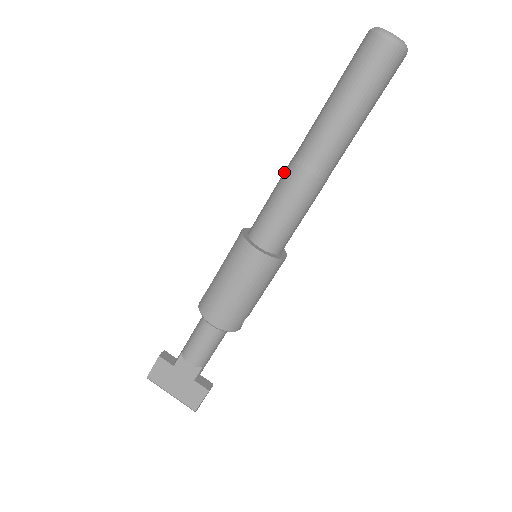
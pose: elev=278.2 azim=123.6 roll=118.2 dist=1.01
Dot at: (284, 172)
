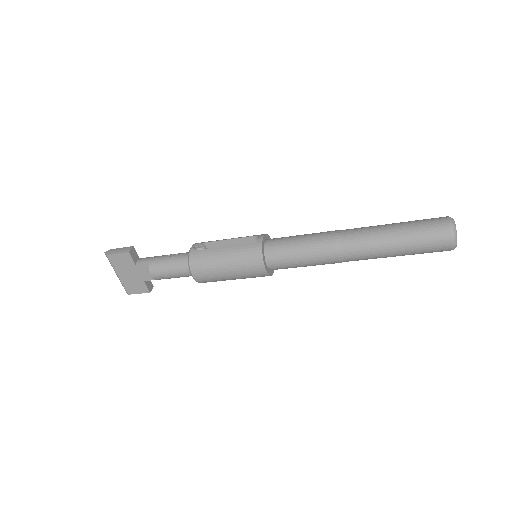
Dot at: (323, 238)
